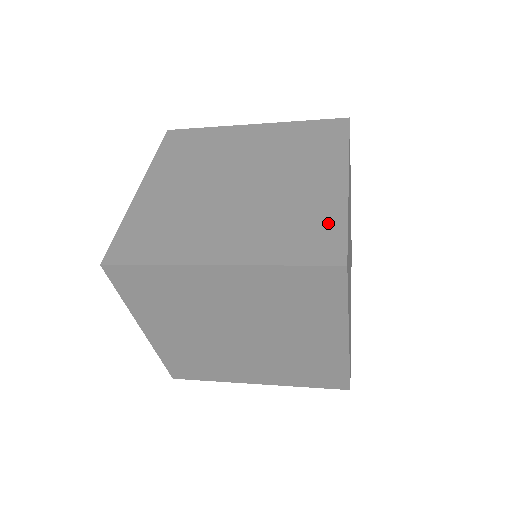
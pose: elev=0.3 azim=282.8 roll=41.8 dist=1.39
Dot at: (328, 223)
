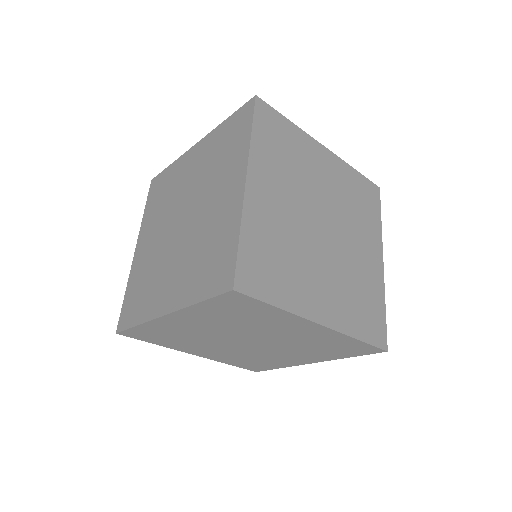
Dot at: (377, 305)
